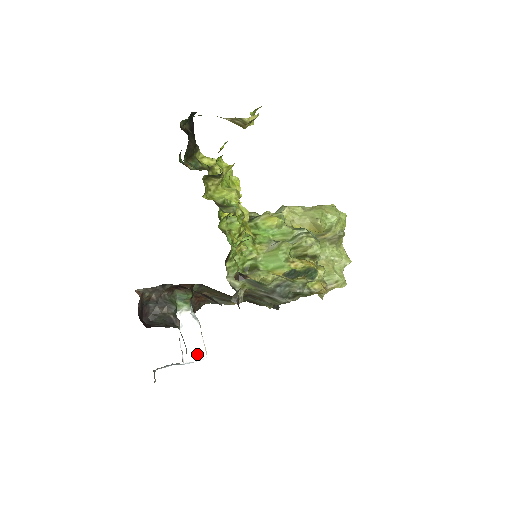
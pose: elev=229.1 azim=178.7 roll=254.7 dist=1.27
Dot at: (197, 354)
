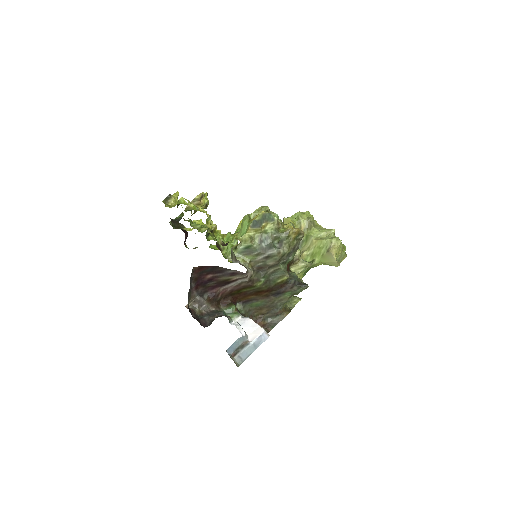
Dot at: (257, 333)
